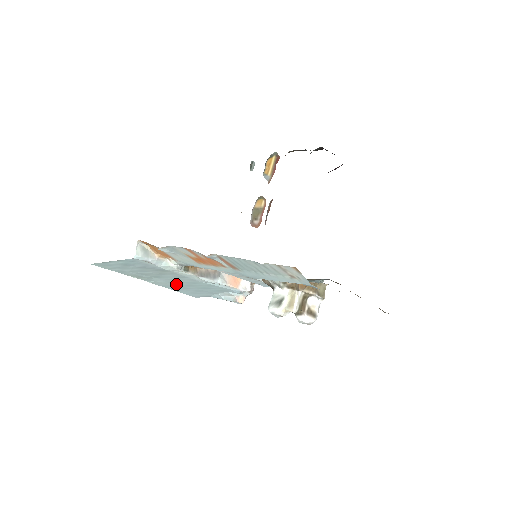
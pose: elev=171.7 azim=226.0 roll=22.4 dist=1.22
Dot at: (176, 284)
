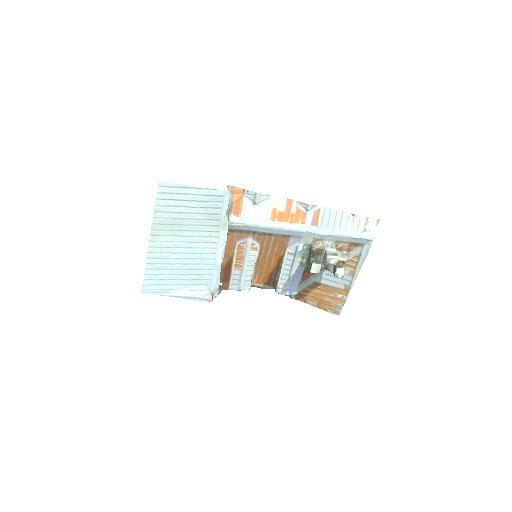
Dot at: (175, 255)
